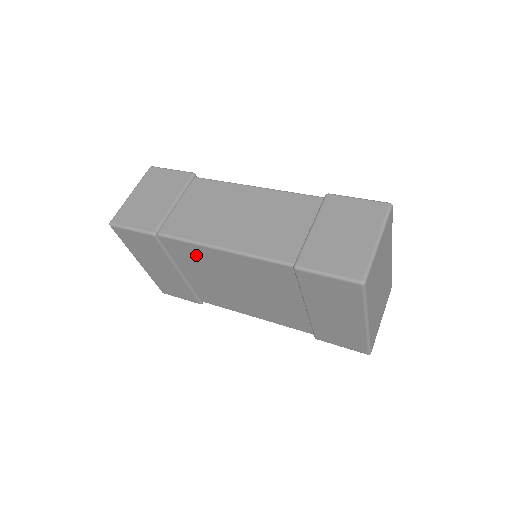
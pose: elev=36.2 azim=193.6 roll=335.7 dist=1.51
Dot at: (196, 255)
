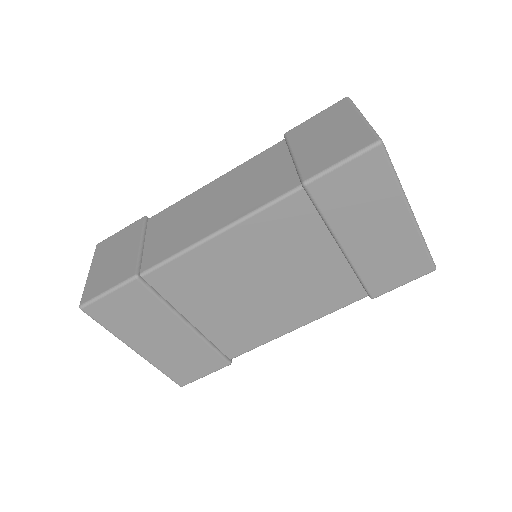
Dot at: (194, 272)
